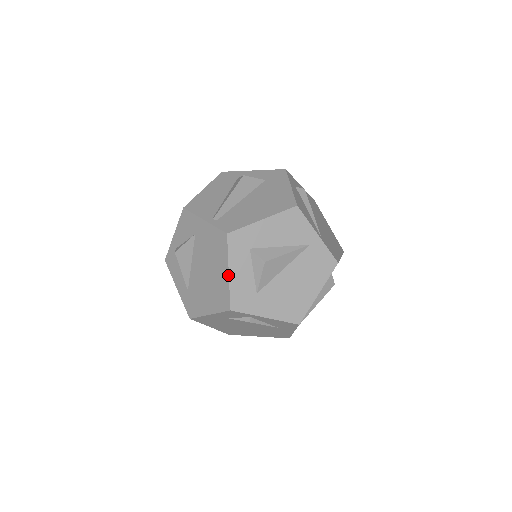
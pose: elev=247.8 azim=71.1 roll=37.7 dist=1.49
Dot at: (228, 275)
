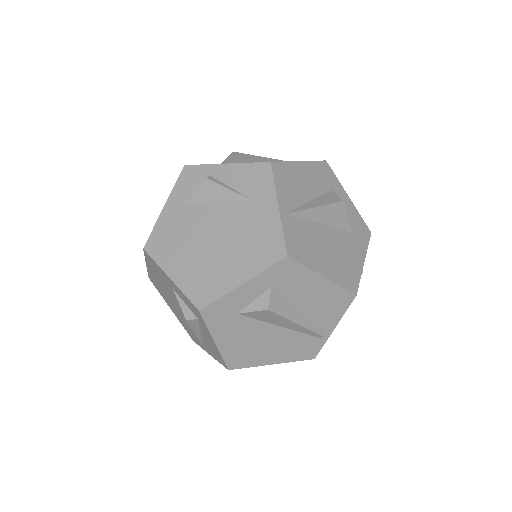
Dot at: occluded
